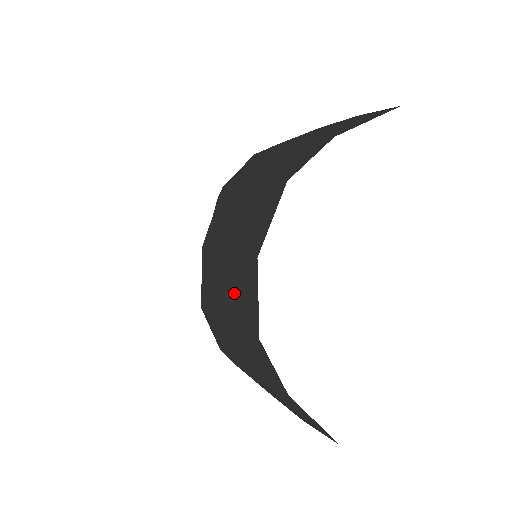
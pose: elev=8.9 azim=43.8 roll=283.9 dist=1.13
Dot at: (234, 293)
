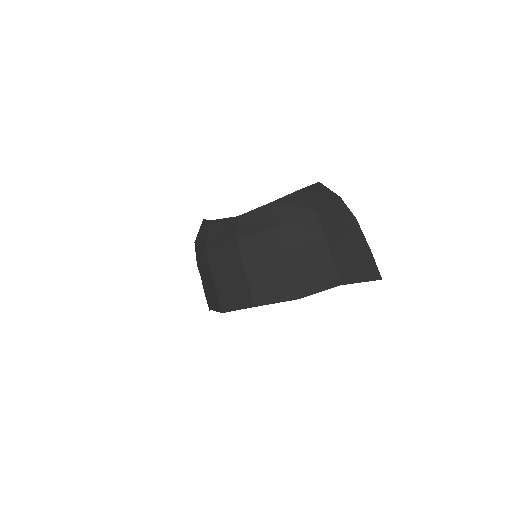
Dot at: (230, 284)
